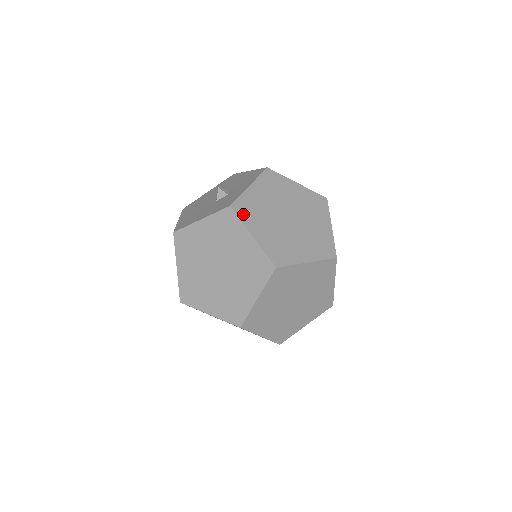
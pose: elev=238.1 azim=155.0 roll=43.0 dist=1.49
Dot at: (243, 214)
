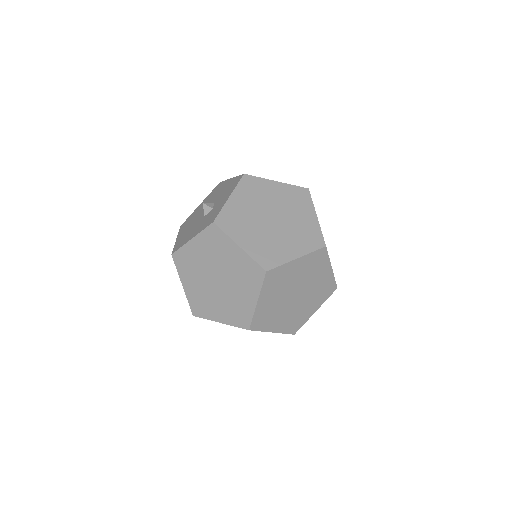
Dot at: (227, 227)
